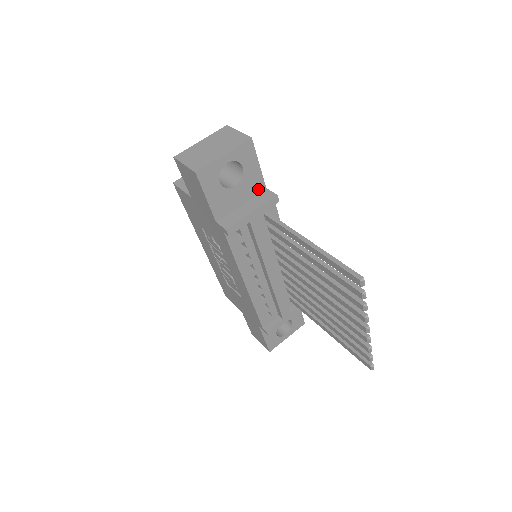
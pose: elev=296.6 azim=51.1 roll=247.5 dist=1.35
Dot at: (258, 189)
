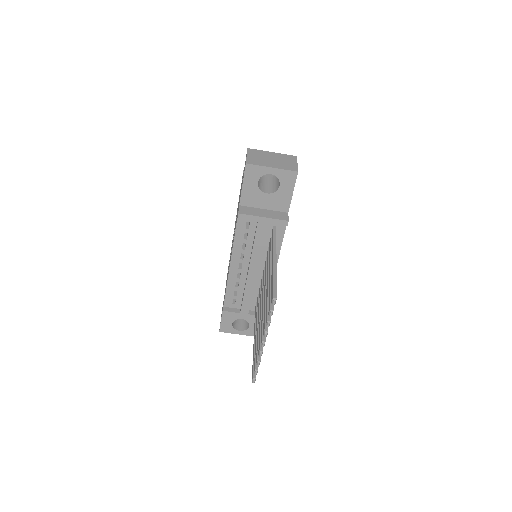
Dot at: (282, 209)
